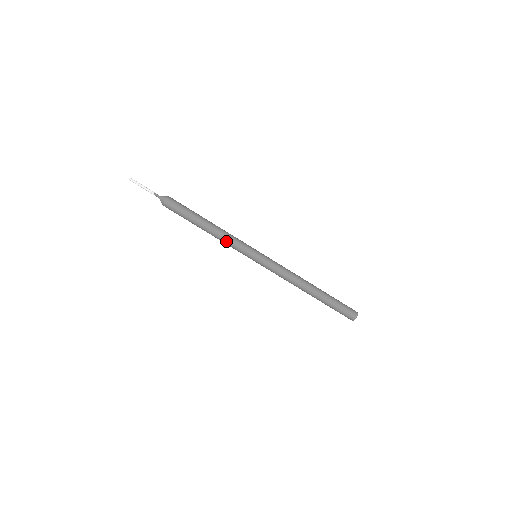
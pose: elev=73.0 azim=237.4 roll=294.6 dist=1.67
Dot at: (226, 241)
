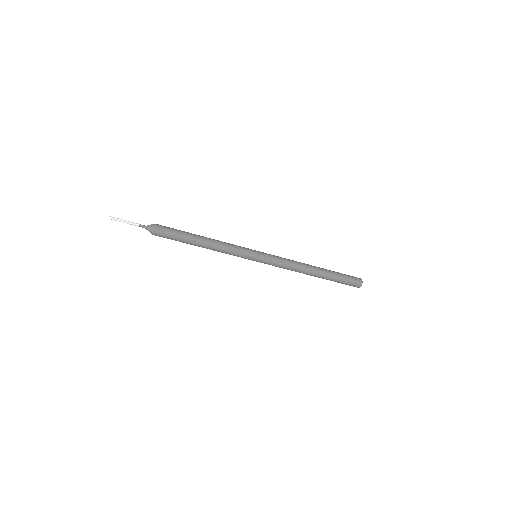
Dot at: (222, 252)
